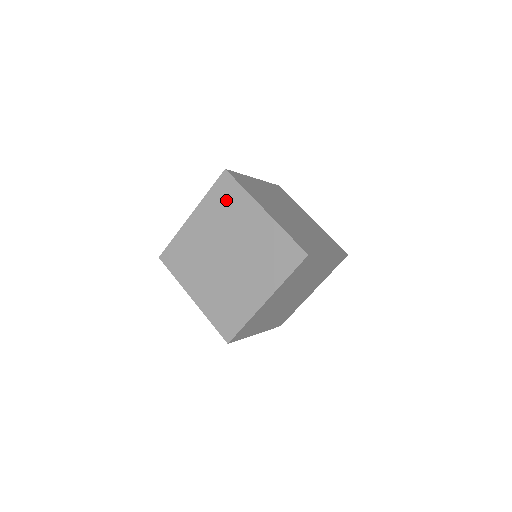
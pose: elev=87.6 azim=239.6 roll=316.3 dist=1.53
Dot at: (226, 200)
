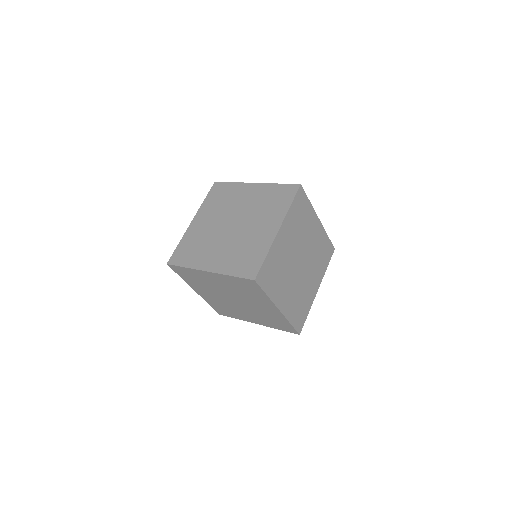
Dot at: (221, 196)
